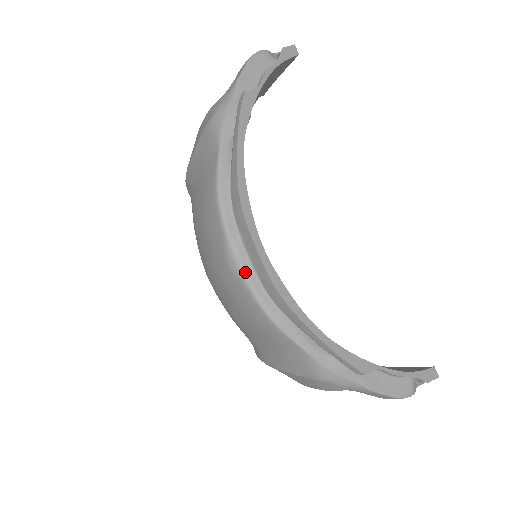
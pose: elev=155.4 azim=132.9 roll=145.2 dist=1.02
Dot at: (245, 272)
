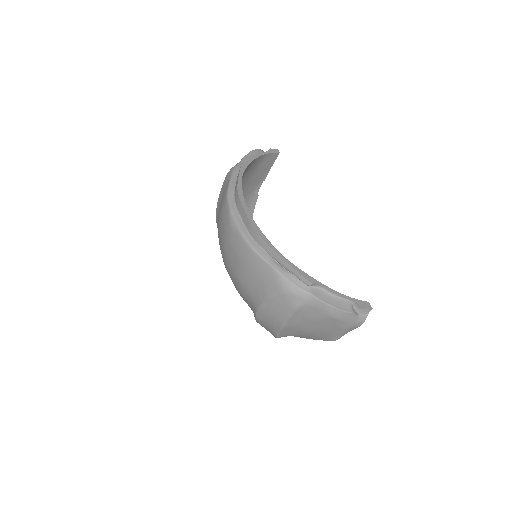
Dot at: (239, 226)
